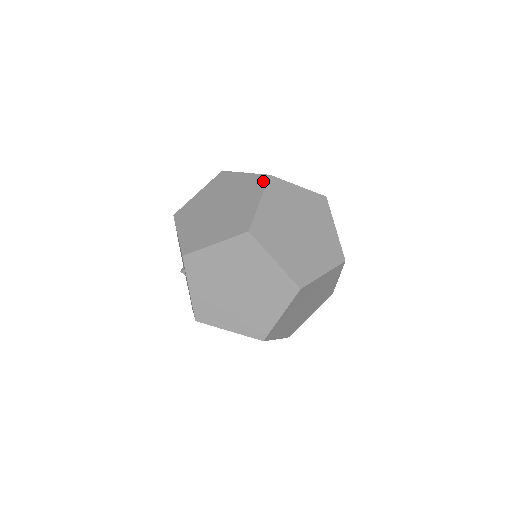
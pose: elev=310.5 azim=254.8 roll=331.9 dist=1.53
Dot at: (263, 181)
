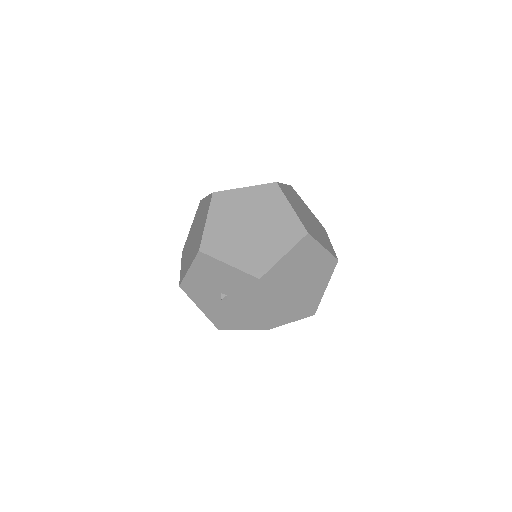
Dot at: (276, 189)
